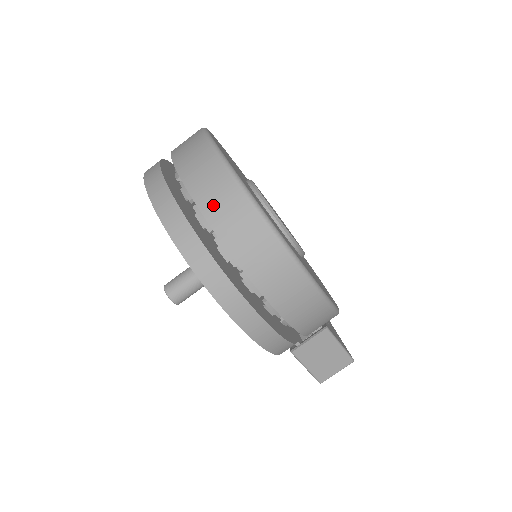
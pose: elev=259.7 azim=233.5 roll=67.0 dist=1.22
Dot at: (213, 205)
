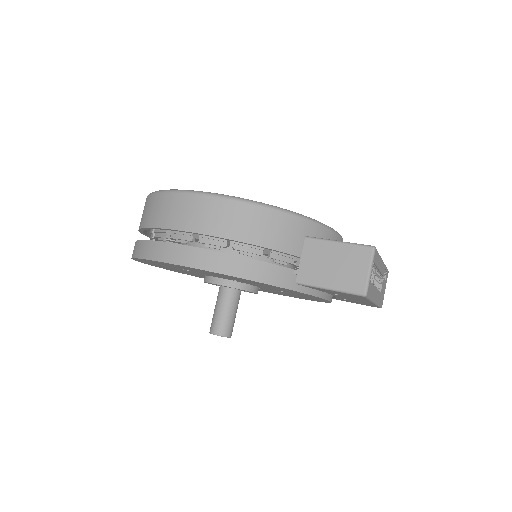
Dot at: (141, 219)
